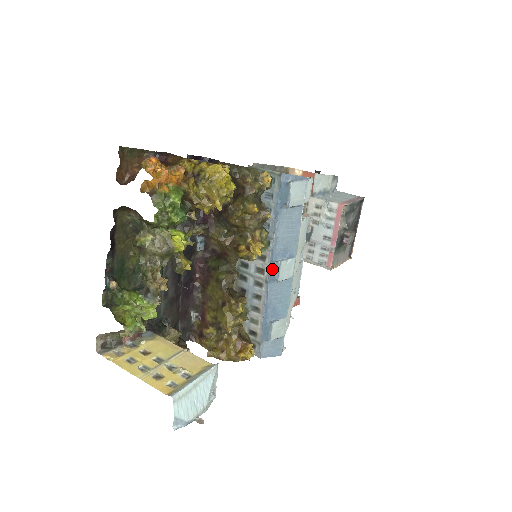
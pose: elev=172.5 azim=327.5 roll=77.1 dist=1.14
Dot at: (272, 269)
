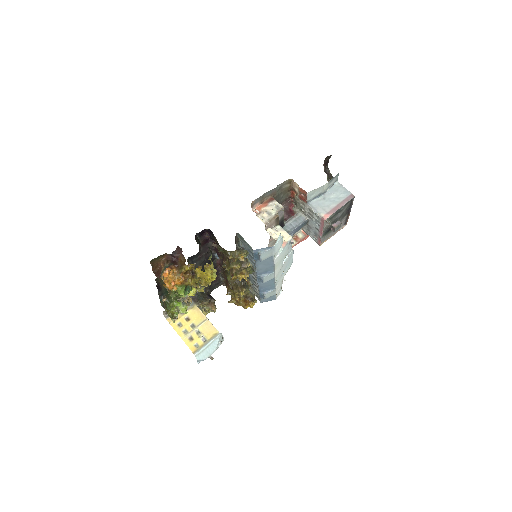
Dot at: (258, 279)
